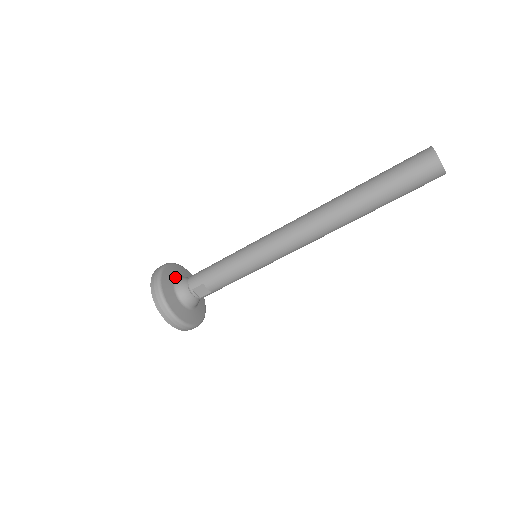
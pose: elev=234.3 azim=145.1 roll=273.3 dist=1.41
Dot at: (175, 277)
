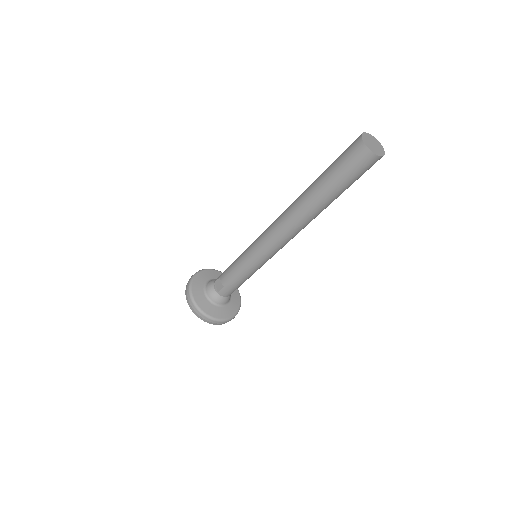
Dot at: occluded
